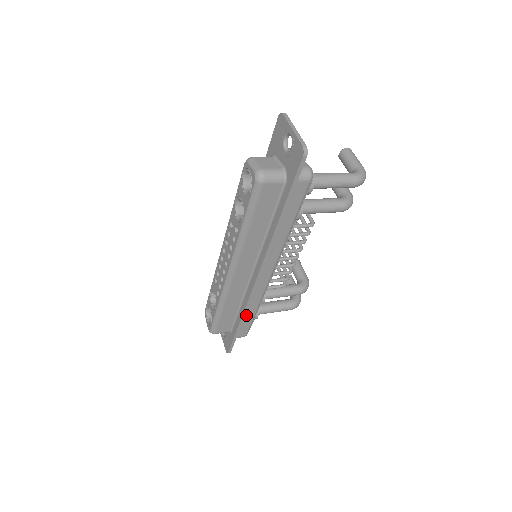
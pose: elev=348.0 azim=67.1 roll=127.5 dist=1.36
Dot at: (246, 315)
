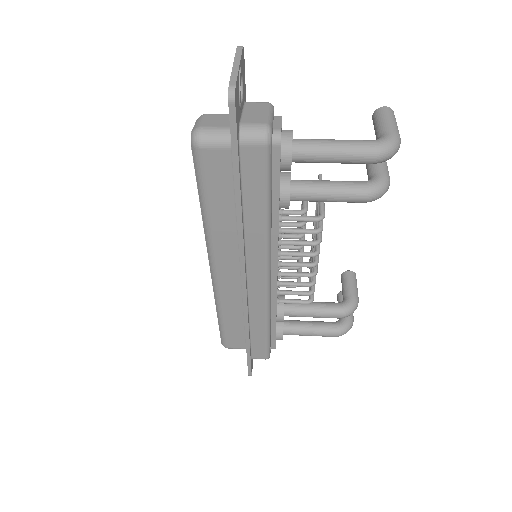
Dot at: (254, 332)
